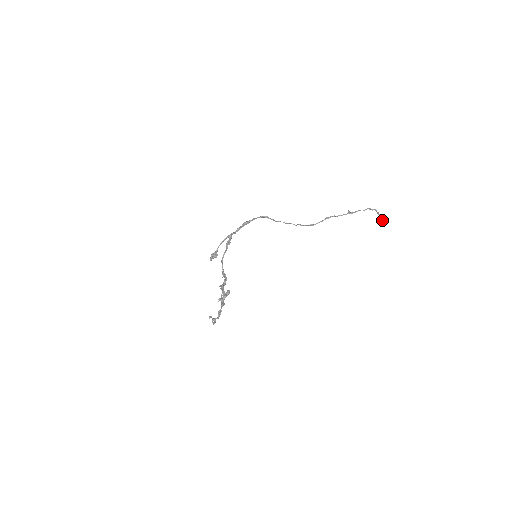
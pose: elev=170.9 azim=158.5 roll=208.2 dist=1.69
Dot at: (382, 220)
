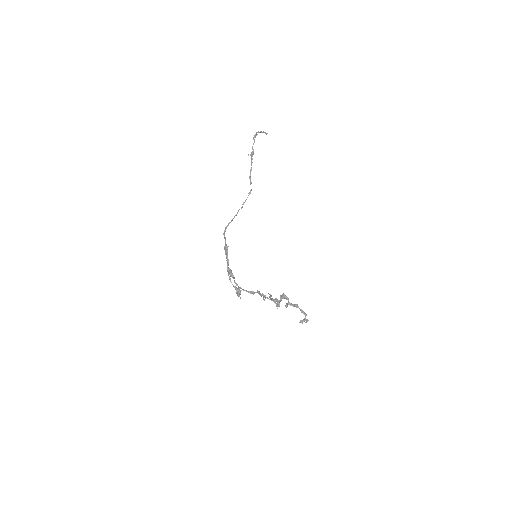
Dot at: occluded
